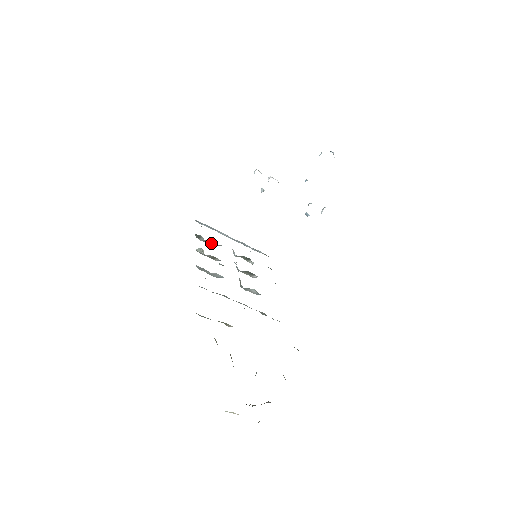
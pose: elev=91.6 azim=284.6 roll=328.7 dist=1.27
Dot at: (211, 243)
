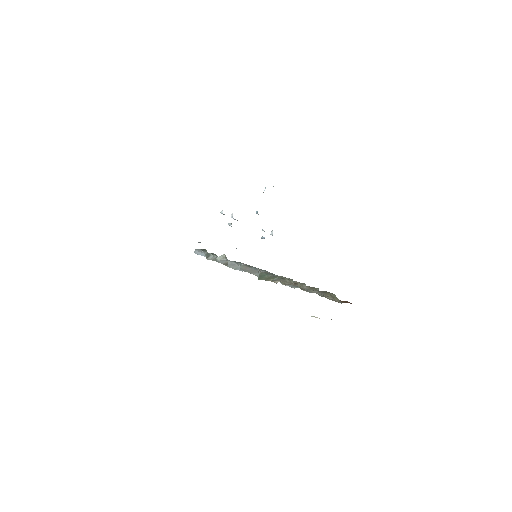
Dot at: occluded
